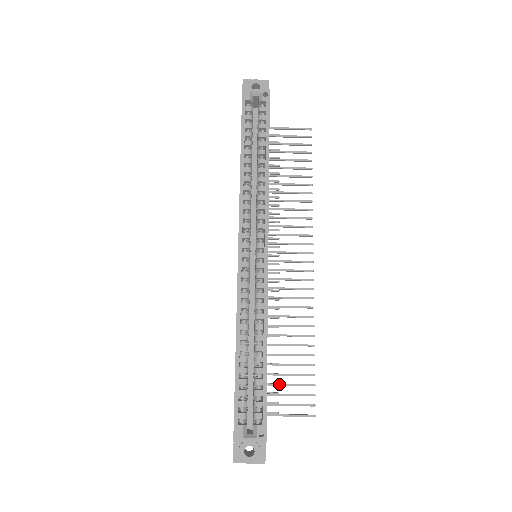
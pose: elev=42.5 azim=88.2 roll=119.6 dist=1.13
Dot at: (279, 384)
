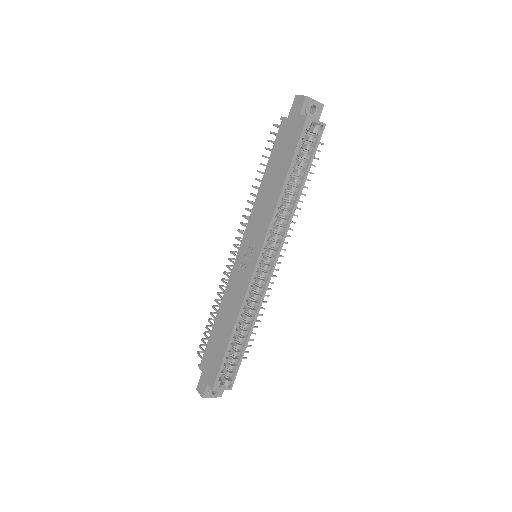
Dot at: occluded
